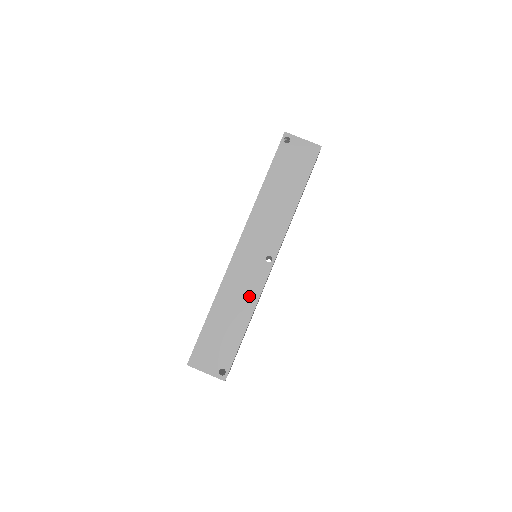
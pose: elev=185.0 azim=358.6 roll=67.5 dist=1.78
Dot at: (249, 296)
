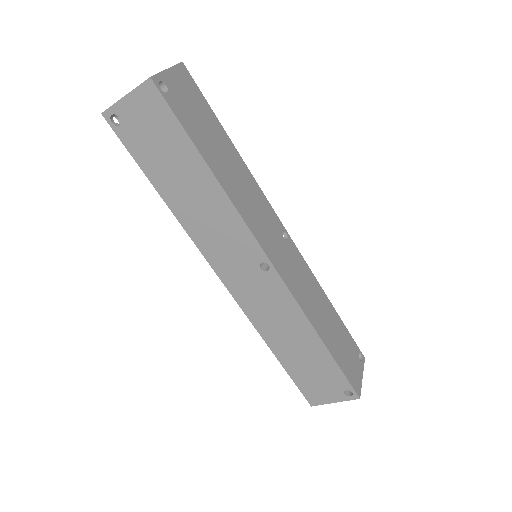
Dot at: (291, 316)
